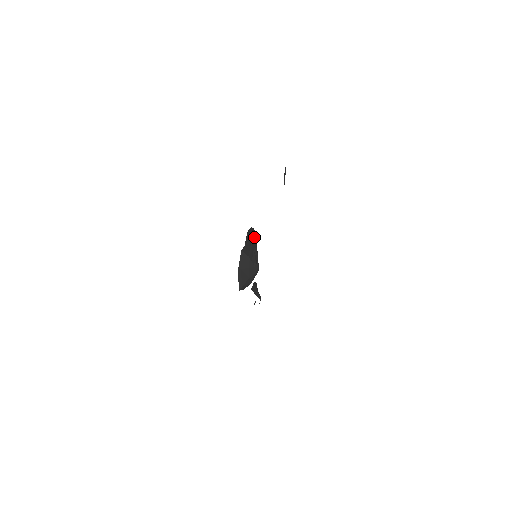
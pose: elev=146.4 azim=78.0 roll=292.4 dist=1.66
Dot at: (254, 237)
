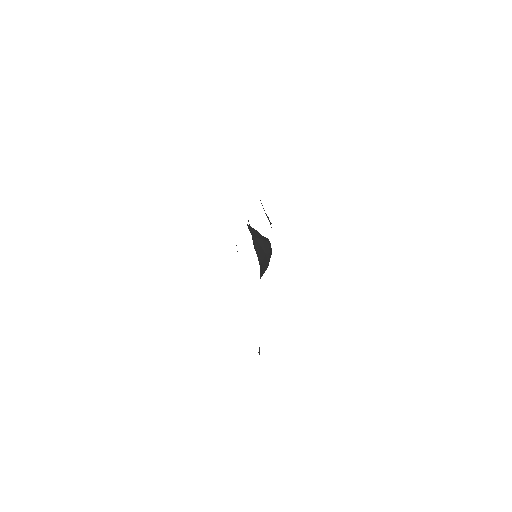
Dot at: occluded
